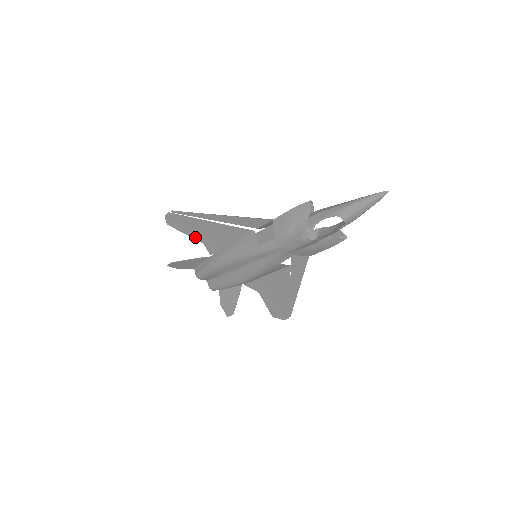
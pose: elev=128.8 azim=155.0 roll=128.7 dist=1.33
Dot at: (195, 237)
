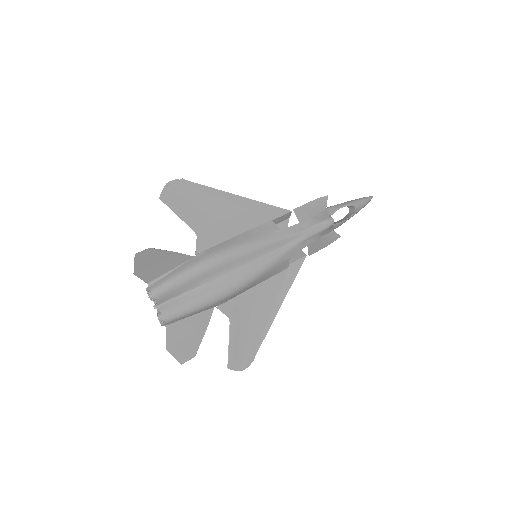
Dot at: (191, 222)
